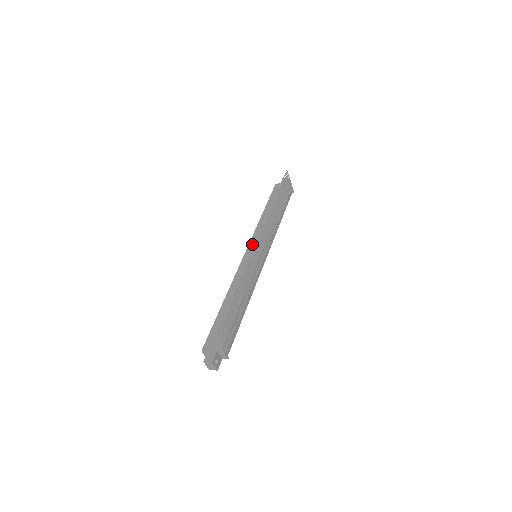
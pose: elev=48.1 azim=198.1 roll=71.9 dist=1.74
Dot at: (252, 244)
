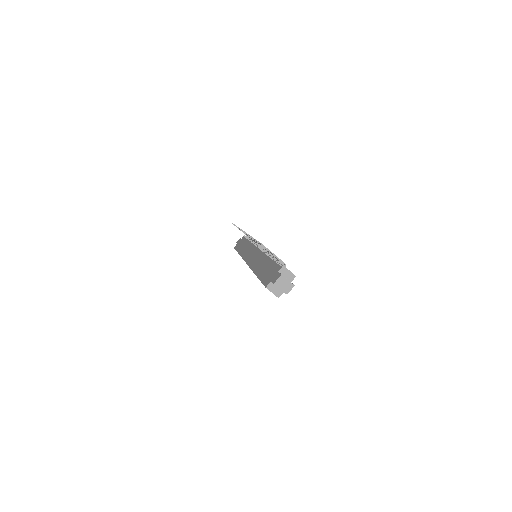
Dot at: (246, 257)
